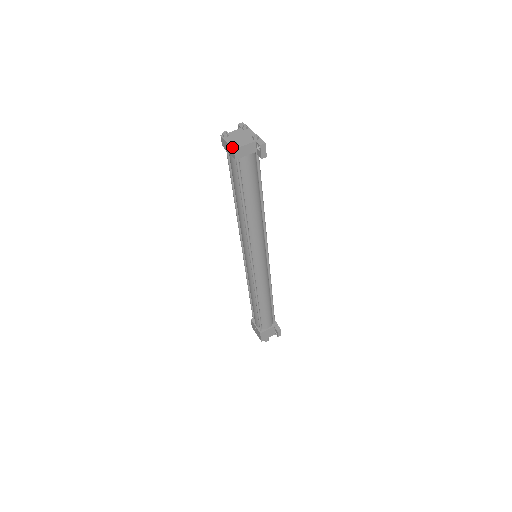
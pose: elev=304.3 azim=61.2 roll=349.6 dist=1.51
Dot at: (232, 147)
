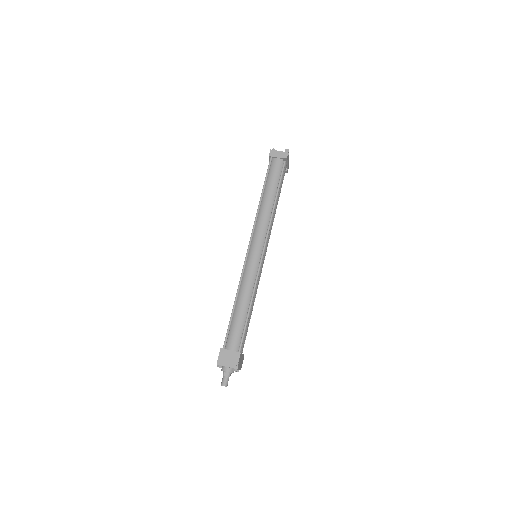
Dot at: (271, 151)
